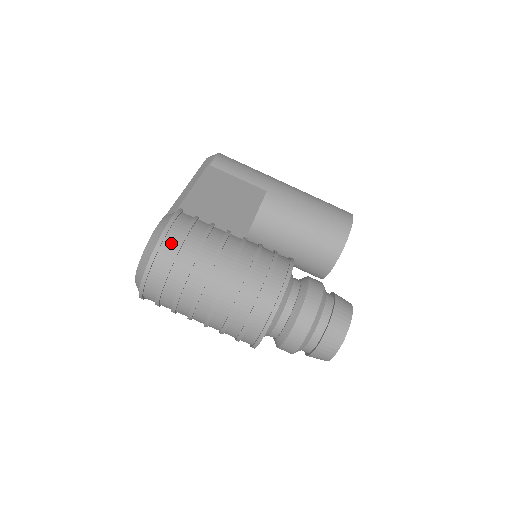
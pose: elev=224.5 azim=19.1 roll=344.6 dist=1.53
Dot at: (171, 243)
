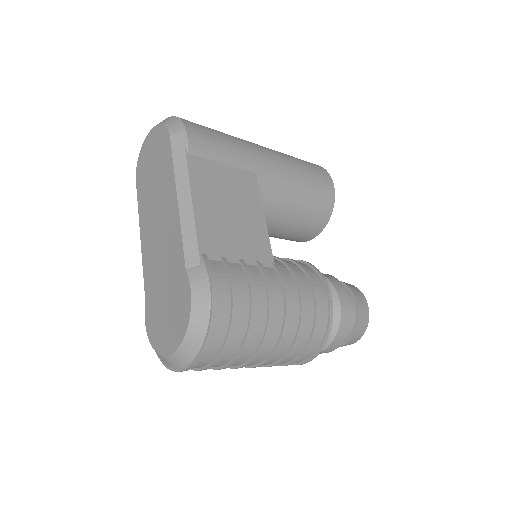
Dot at: (223, 318)
